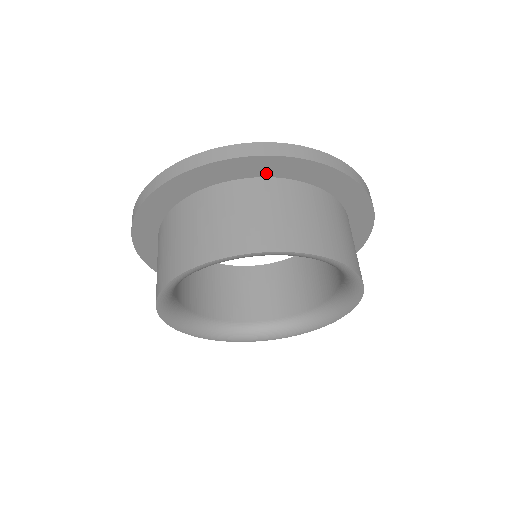
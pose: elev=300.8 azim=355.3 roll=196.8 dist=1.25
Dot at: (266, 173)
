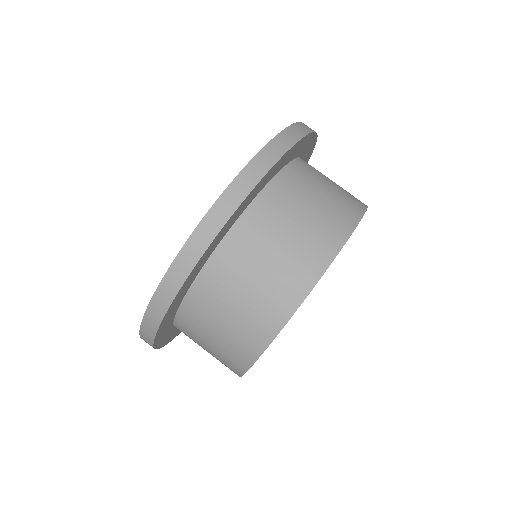
Dot at: (296, 154)
